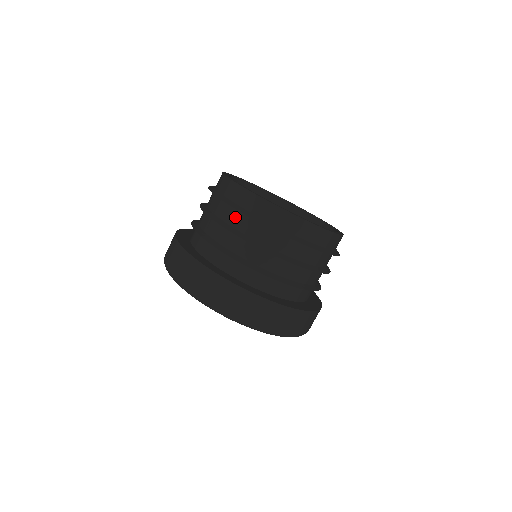
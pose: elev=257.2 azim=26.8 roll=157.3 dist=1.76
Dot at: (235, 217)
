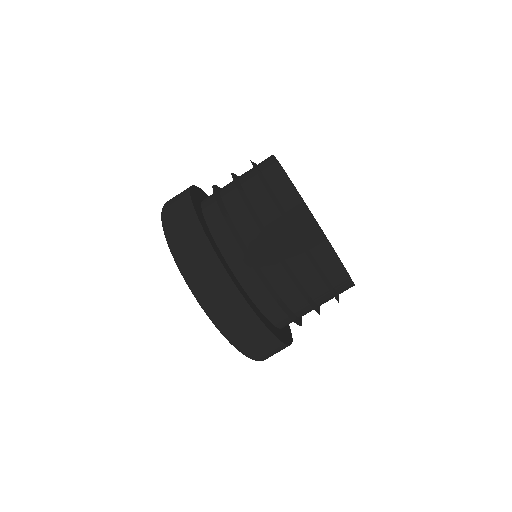
Dot at: (249, 175)
